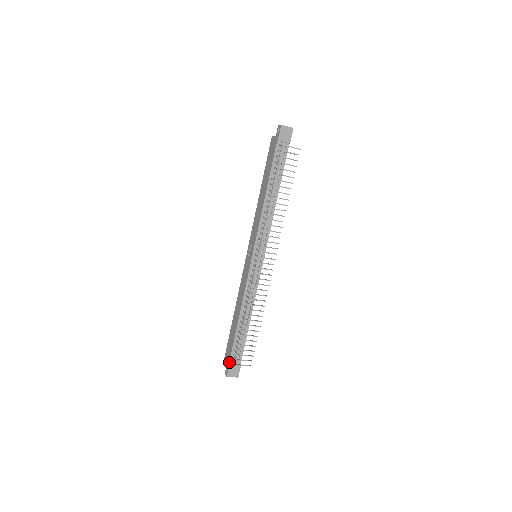
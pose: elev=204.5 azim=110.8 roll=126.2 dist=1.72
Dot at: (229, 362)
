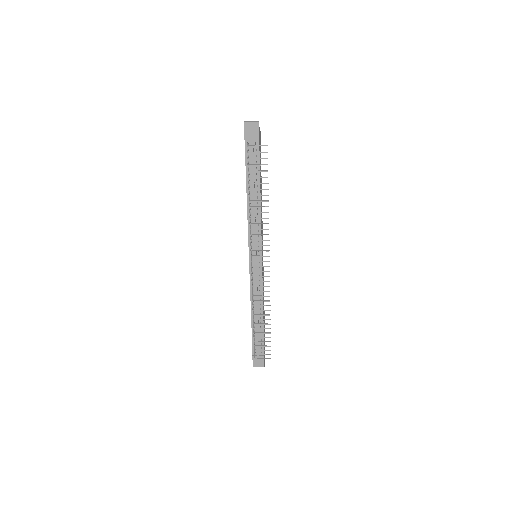
Dot at: (252, 354)
